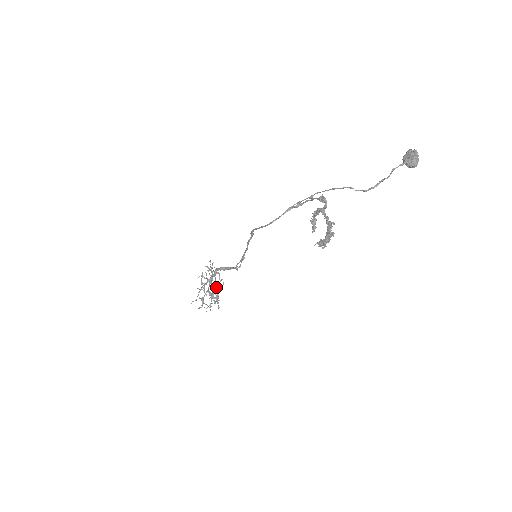
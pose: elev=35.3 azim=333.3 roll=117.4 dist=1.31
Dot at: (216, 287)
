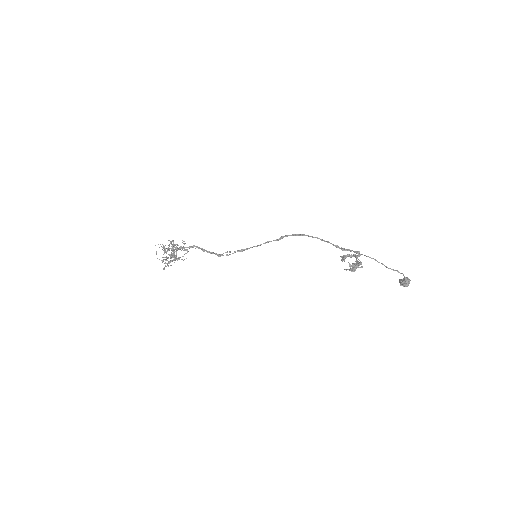
Dot at: (176, 256)
